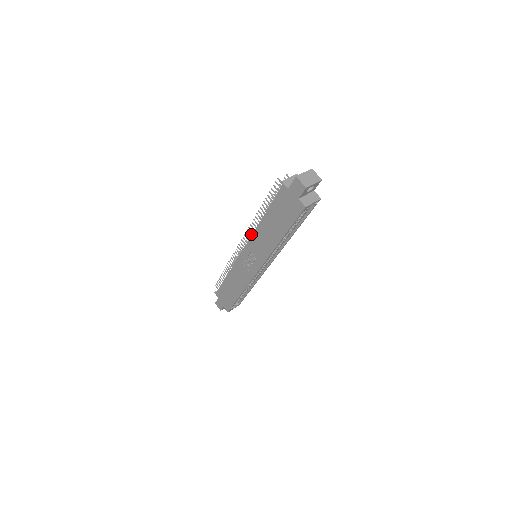
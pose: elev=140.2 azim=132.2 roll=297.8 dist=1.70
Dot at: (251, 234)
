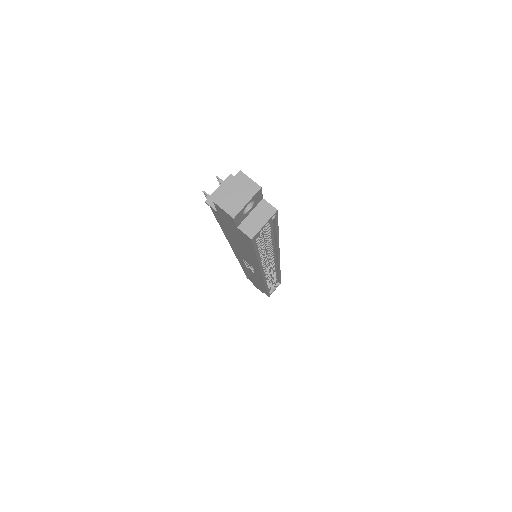
Dot at: occluded
